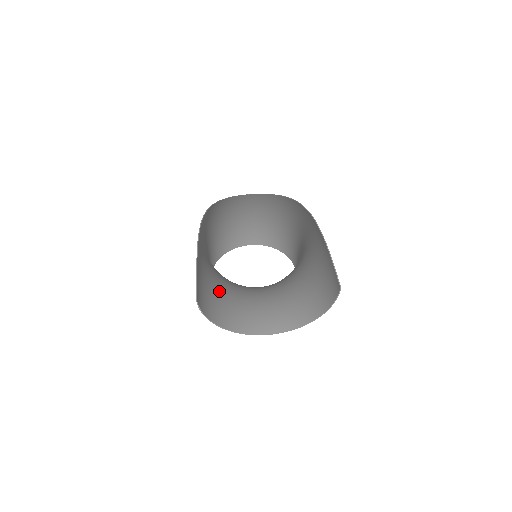
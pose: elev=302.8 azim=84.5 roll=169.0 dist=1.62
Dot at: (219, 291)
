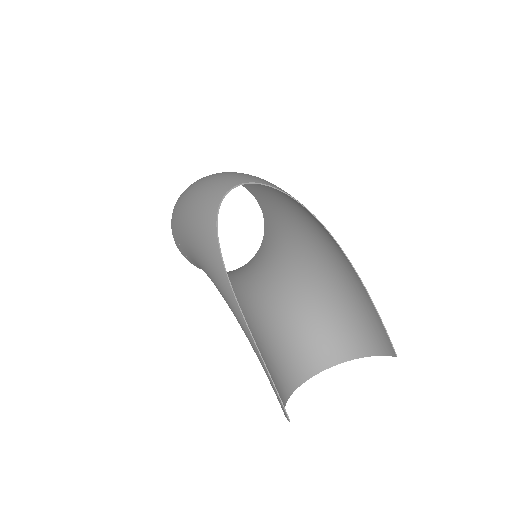
Dot at: (266, 353)
